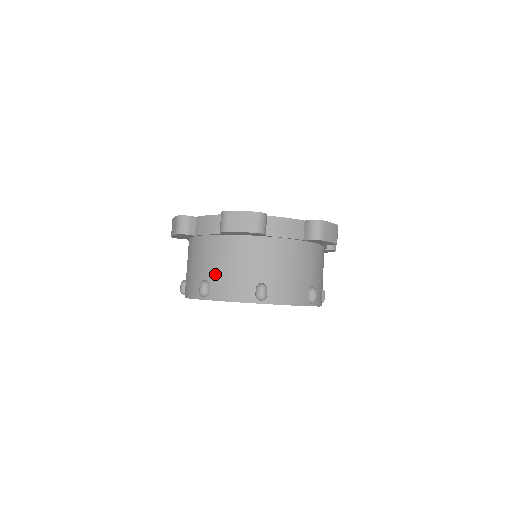
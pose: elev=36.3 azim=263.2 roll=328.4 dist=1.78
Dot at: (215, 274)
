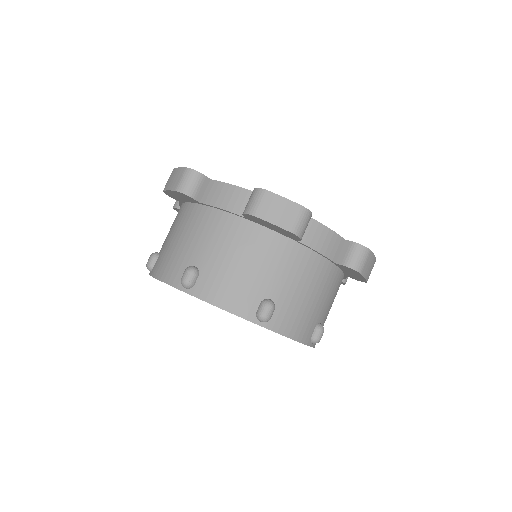
Dot at: (212, 264)
